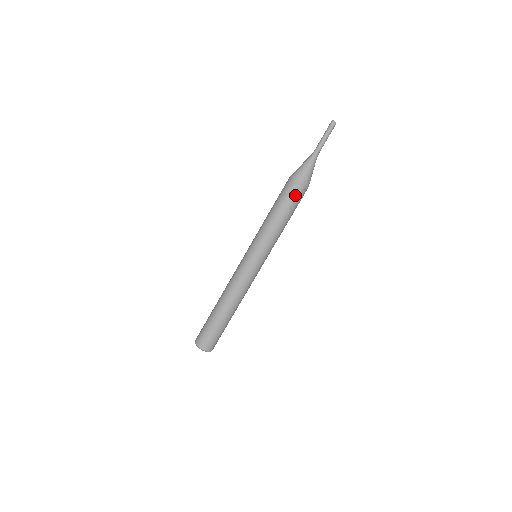
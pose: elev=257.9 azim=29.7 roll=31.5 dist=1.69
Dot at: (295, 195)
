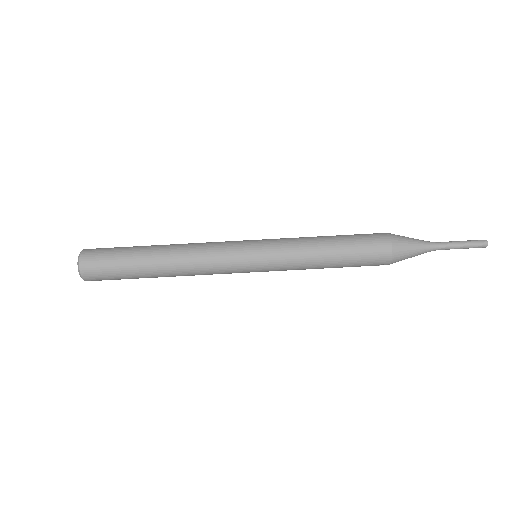
Dot at: (370, 264)
